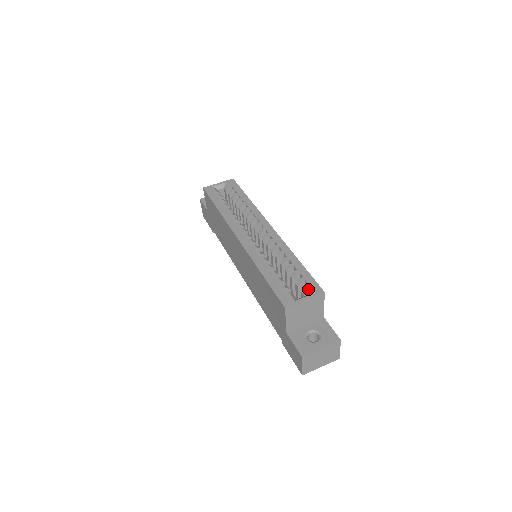
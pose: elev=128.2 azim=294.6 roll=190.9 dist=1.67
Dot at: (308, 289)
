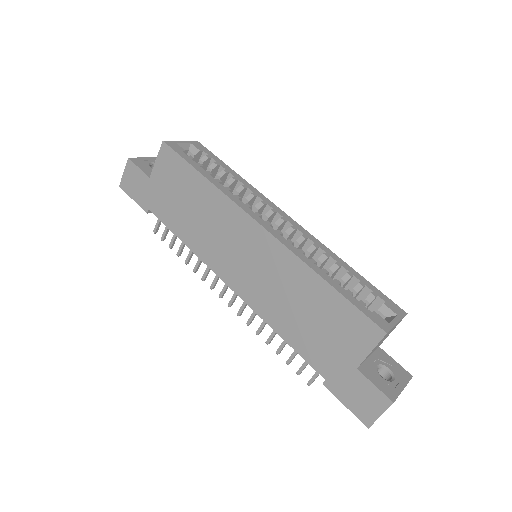
Dot at: (390, 308)
